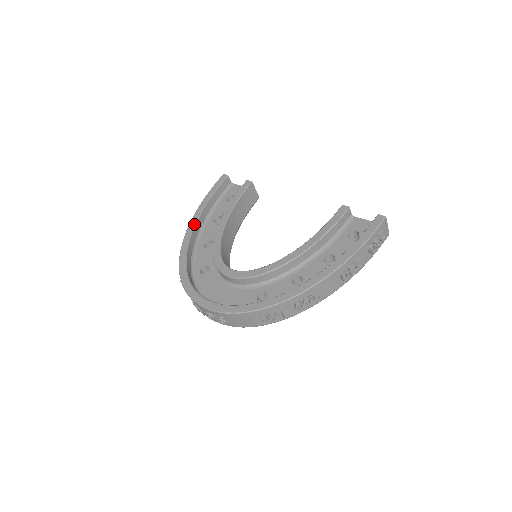
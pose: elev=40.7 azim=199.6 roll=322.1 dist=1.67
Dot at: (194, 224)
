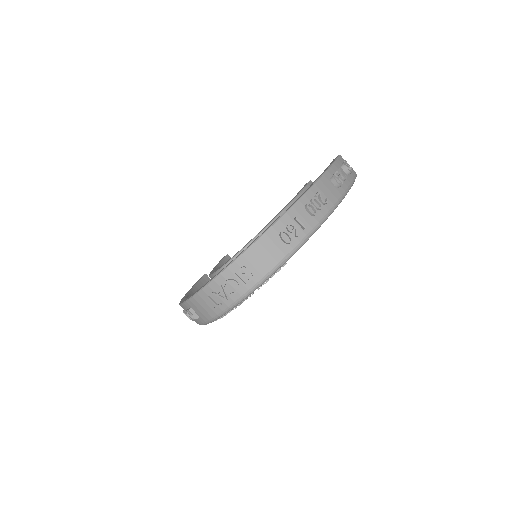
Dot at: (186, 294)
